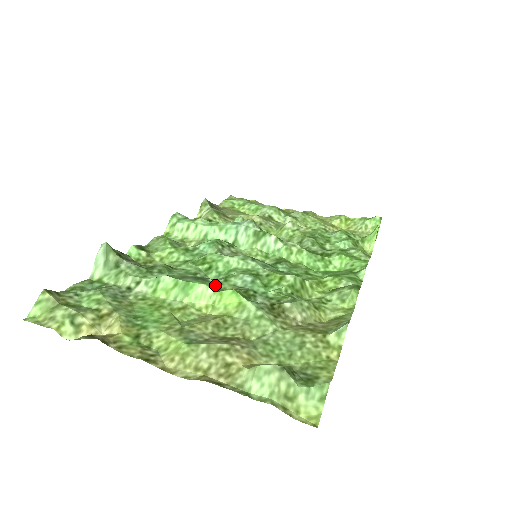
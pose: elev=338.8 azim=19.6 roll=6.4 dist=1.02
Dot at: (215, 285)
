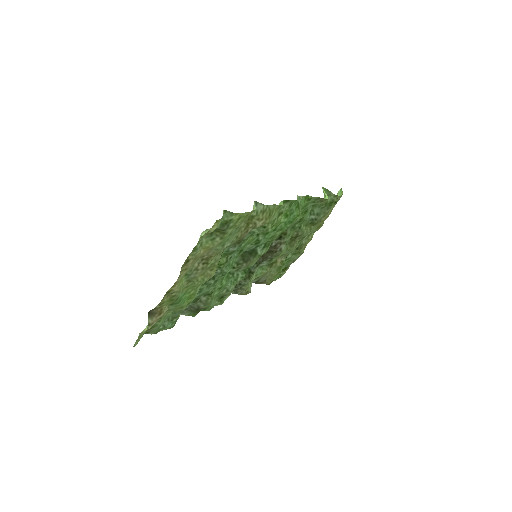
Dot at: (218, 270)
